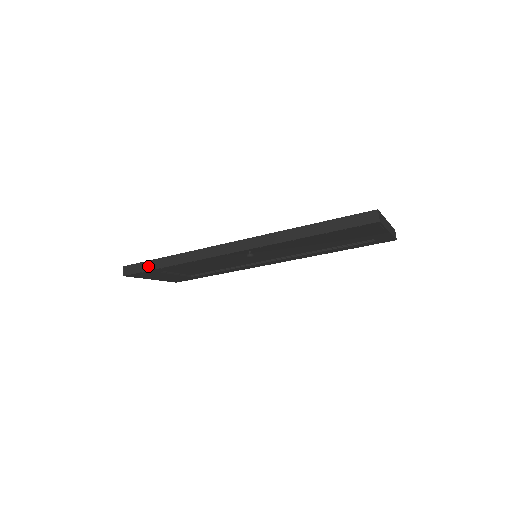
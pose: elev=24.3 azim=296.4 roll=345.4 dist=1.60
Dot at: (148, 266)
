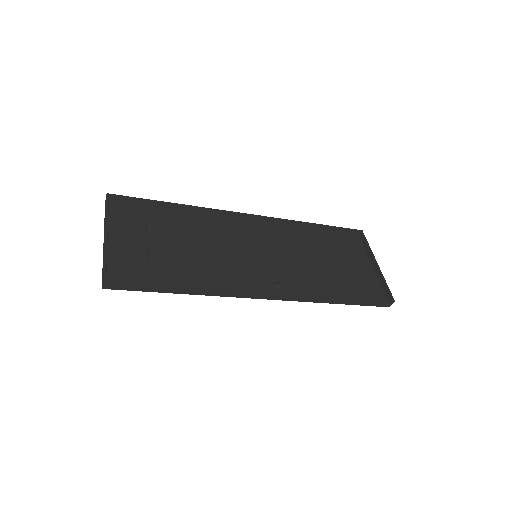
Dot at: (148, 288)
